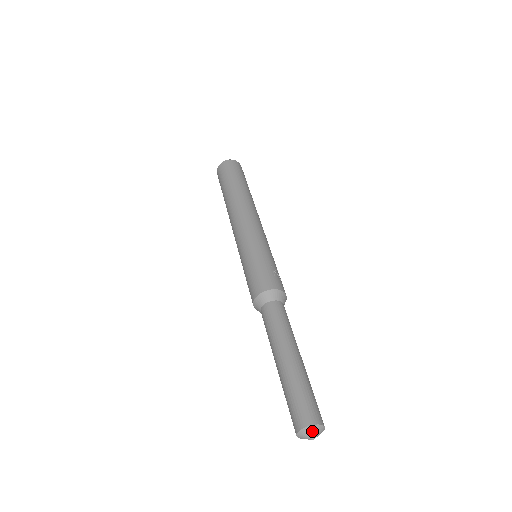
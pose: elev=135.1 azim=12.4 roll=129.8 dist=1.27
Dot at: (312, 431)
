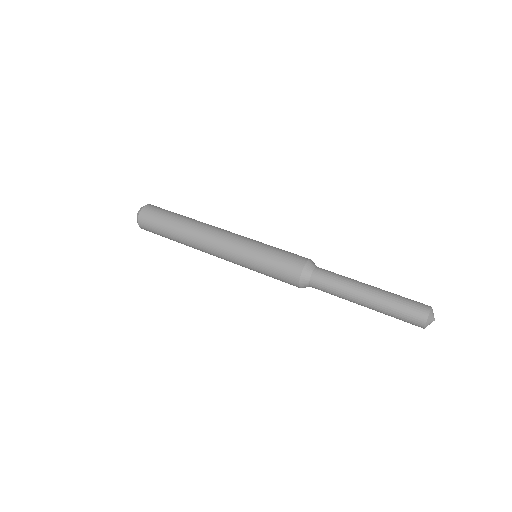
Dot at: (433, 313)
